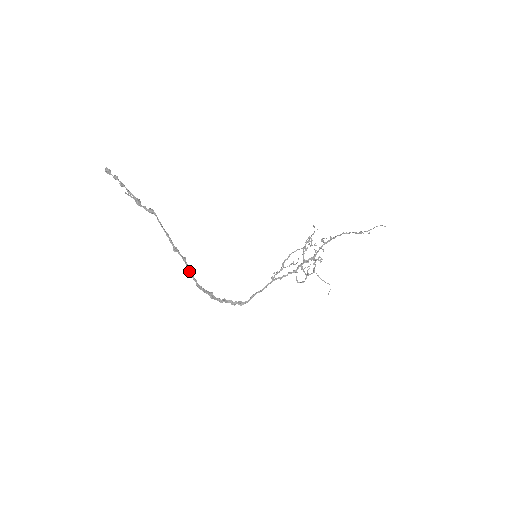
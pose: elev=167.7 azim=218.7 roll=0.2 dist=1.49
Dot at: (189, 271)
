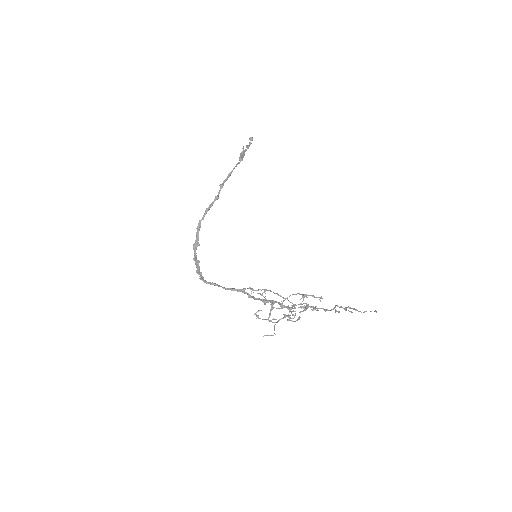
Dot at: (209, 207)
